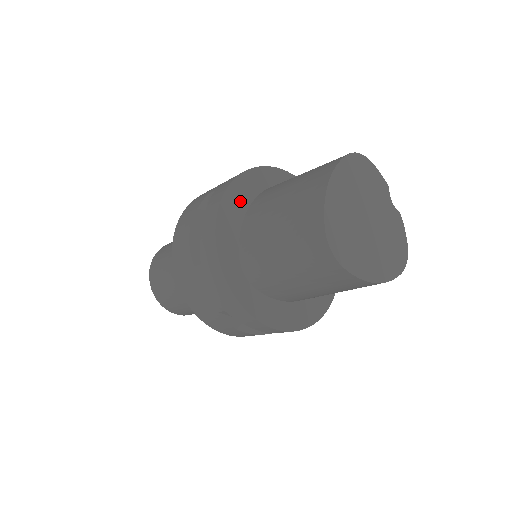
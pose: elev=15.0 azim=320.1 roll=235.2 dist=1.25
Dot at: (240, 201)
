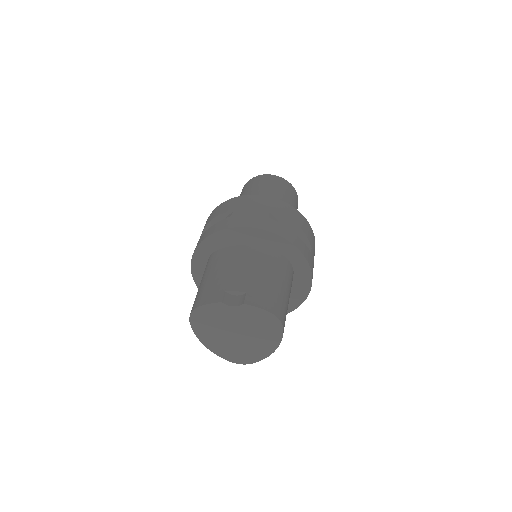
Dot at: occluded
